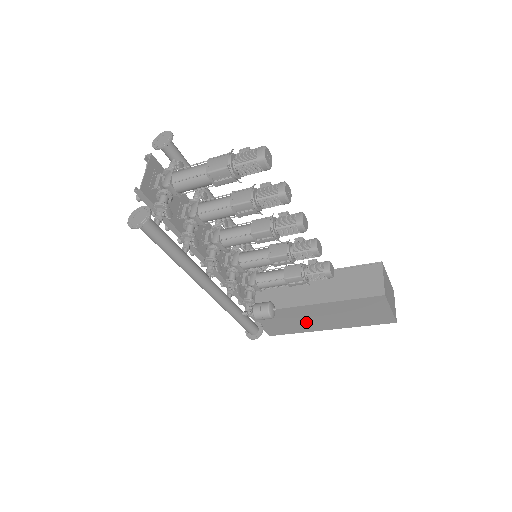
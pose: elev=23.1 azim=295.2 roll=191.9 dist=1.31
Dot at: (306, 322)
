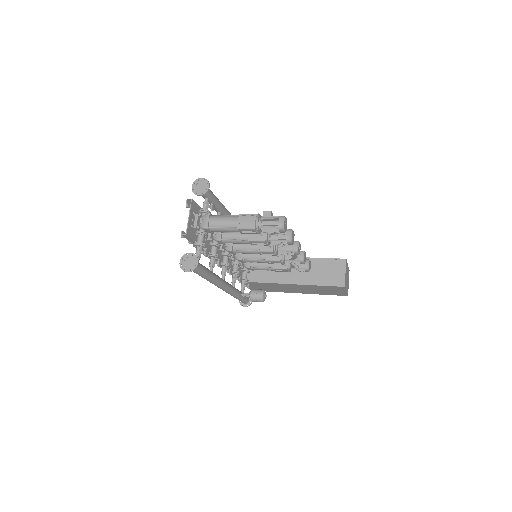
Dot at: (282, 289)
